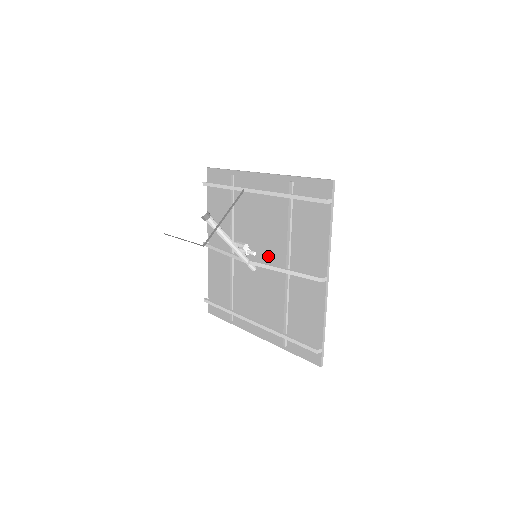
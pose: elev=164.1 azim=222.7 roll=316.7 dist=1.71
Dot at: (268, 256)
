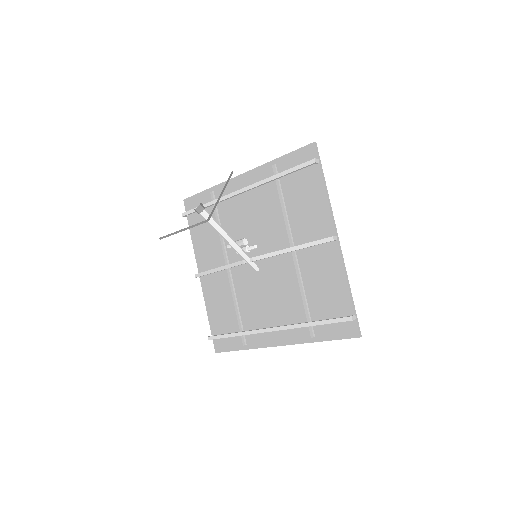
Dot at: (269, 251)
